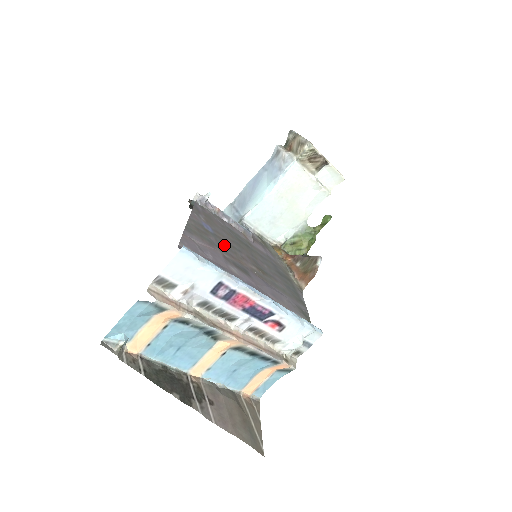
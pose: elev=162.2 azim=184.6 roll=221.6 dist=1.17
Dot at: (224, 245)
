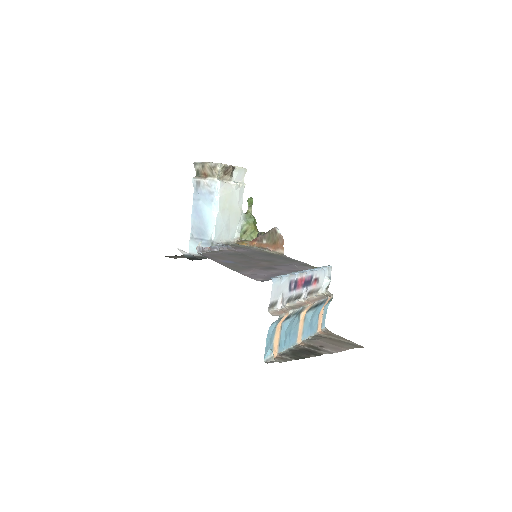
Dot at: (246, 264)
